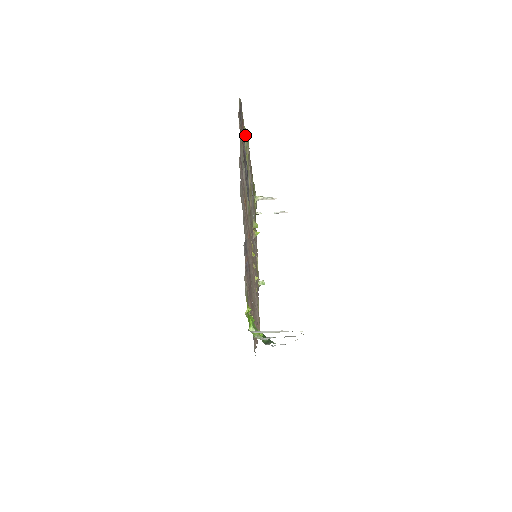
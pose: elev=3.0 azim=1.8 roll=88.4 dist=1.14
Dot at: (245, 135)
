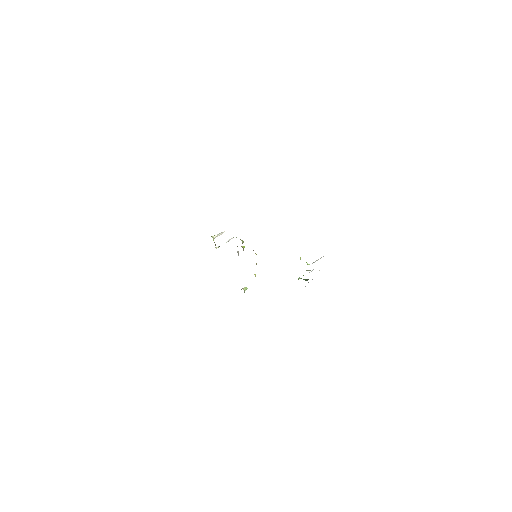
Dot at: occluded
